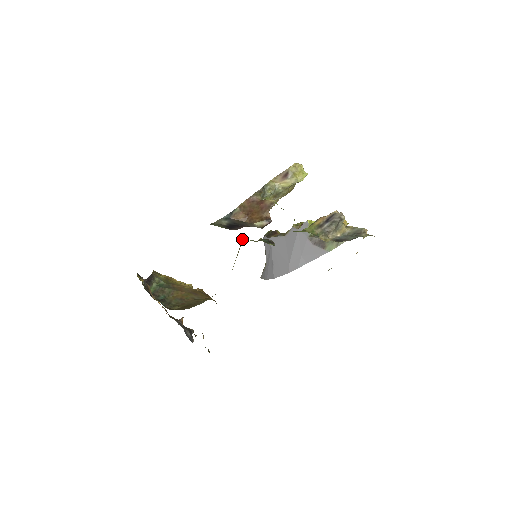
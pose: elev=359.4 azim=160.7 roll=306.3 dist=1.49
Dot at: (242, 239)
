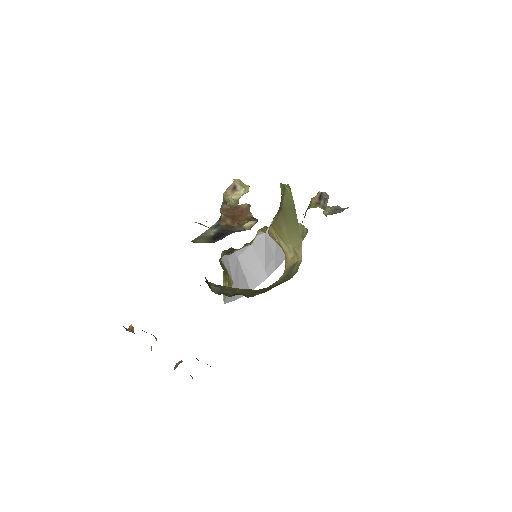
Dot at: (278, 218)
